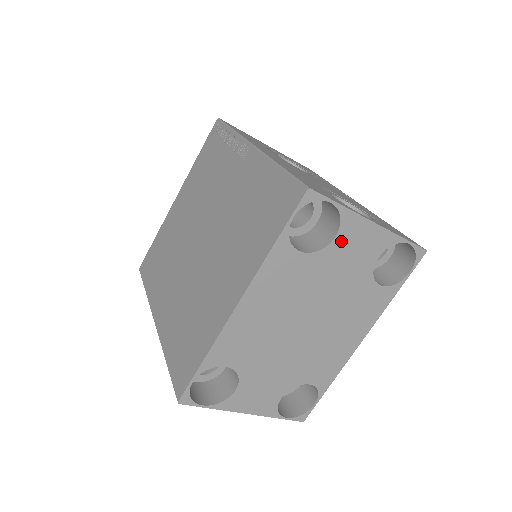
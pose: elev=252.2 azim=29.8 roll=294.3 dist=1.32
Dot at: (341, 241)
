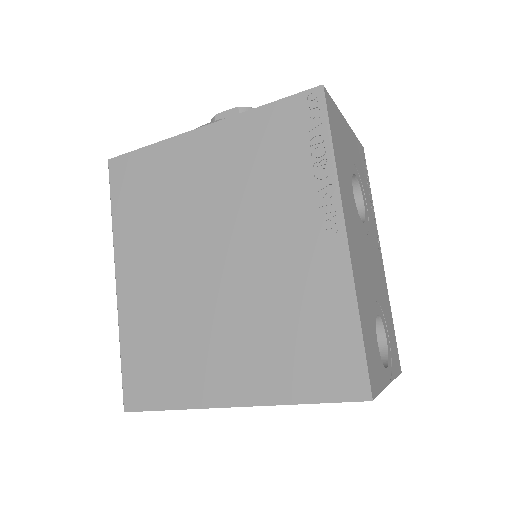
Dot at: occluded
